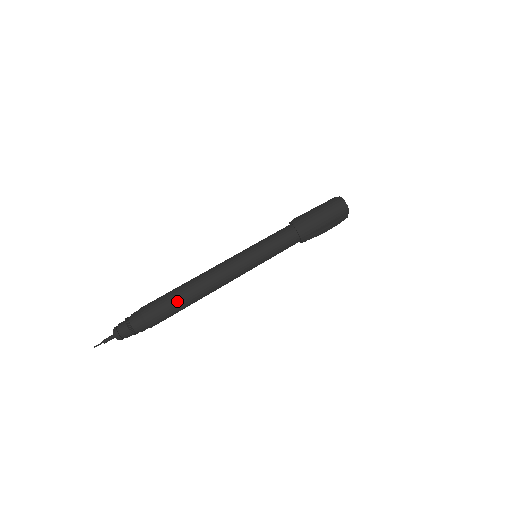
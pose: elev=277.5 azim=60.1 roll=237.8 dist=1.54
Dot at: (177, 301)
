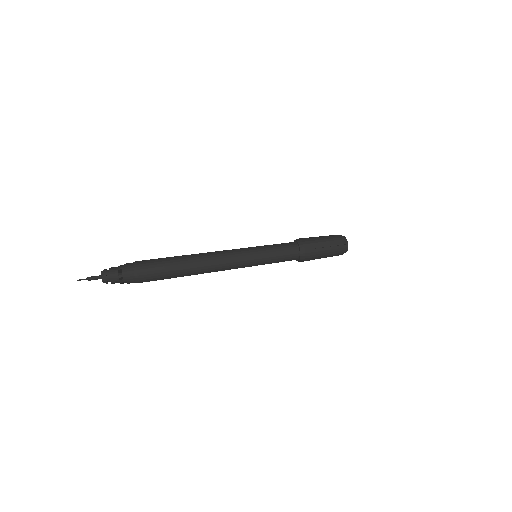
Dot at: (172, 258)
